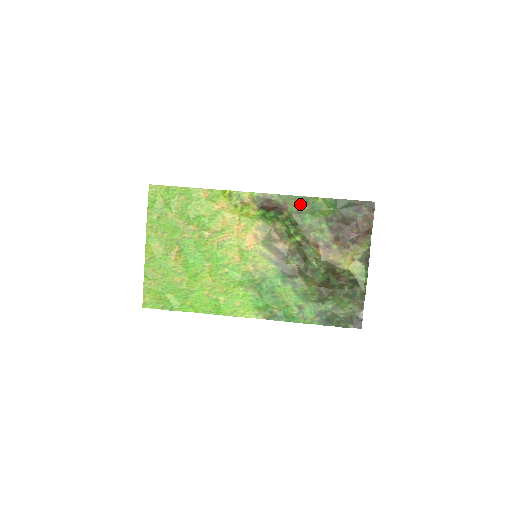
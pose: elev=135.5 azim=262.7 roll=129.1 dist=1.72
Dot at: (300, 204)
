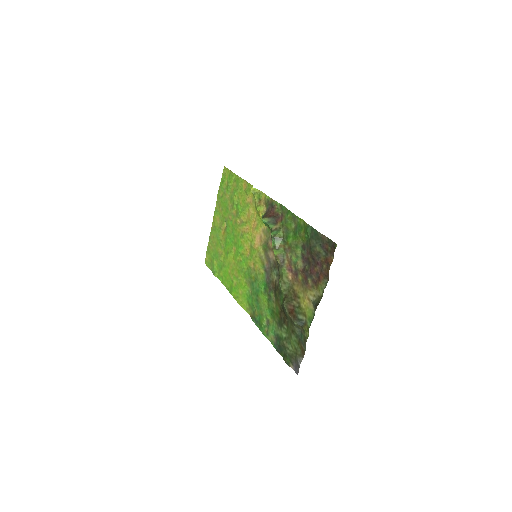
Dot at: (290, 220)
